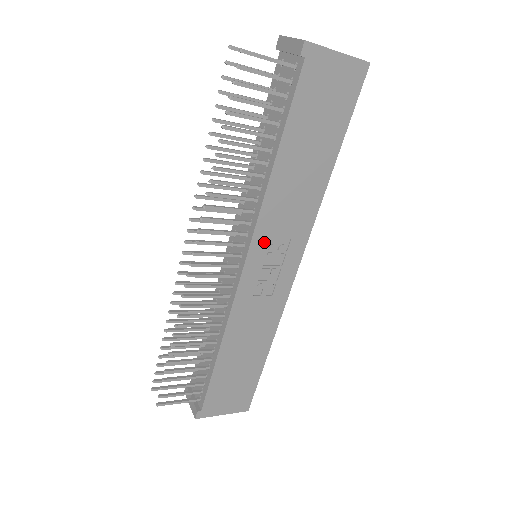
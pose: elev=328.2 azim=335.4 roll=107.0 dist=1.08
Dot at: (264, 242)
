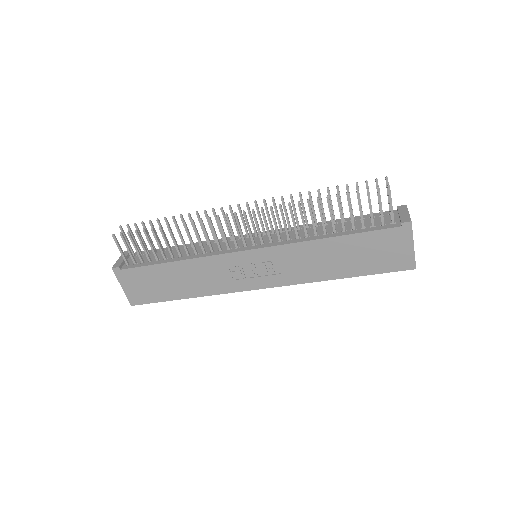
Dot at: (271, 256)
